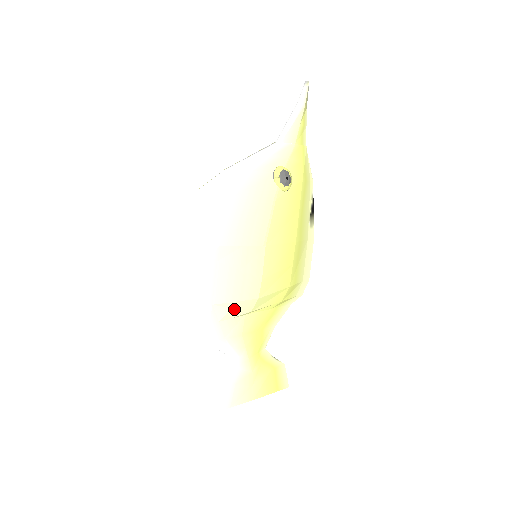
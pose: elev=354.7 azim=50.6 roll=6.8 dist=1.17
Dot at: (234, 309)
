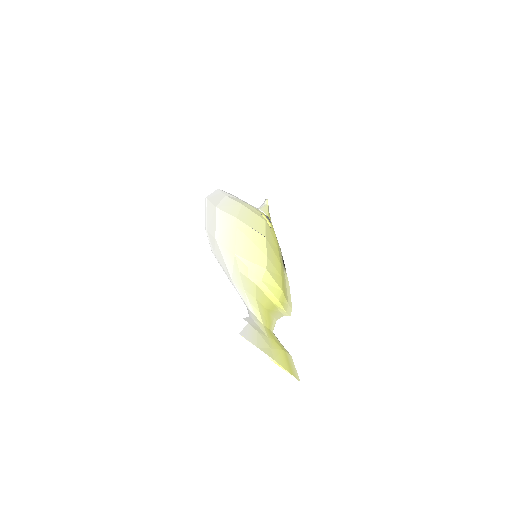
Dot at: (249, 269)
